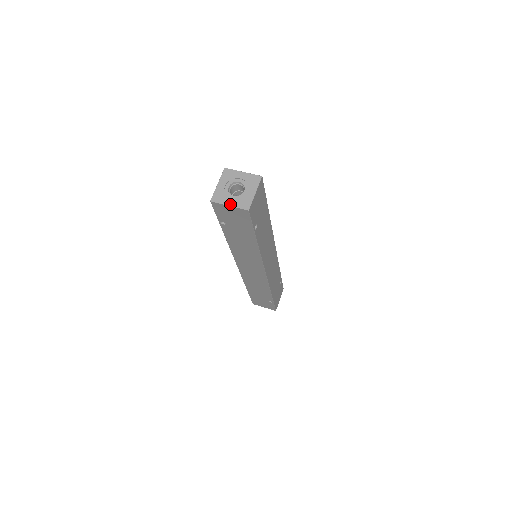
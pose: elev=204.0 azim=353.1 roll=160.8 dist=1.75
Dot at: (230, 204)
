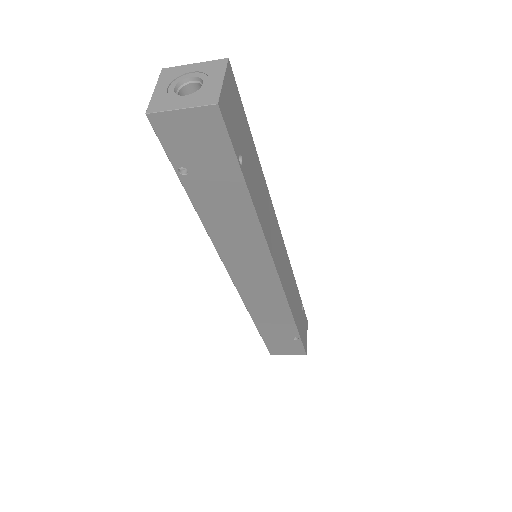
Dot at: (182, 106)
